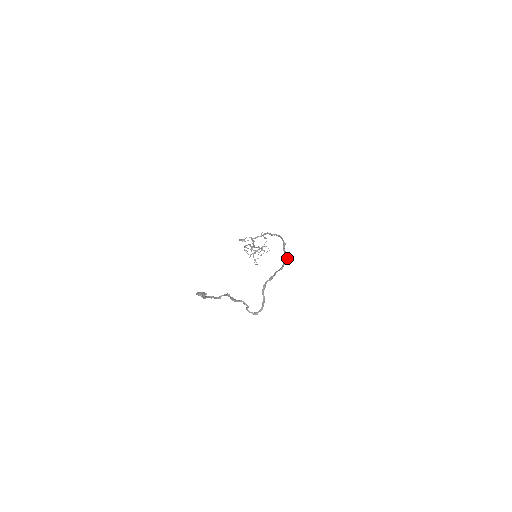
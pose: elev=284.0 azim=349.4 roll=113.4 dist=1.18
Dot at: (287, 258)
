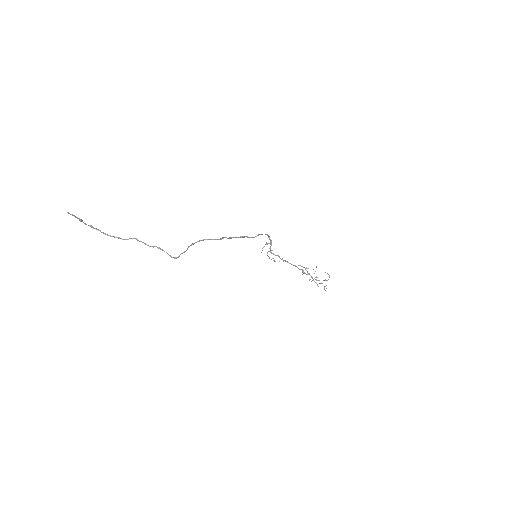
Dot at: (241, 236)
